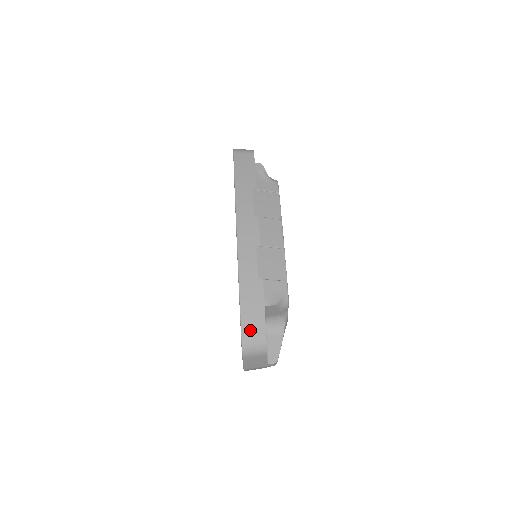
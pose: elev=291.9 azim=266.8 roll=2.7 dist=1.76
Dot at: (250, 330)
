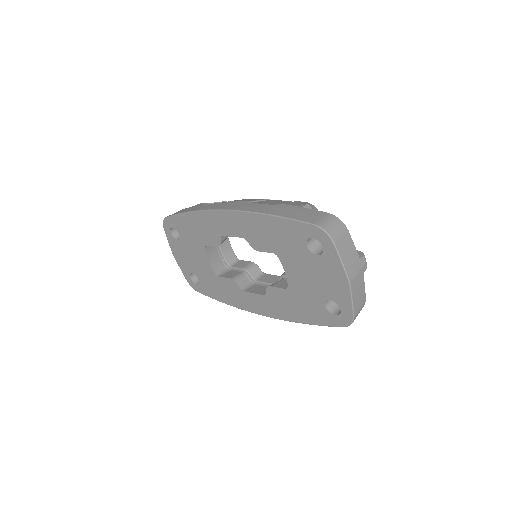
Dot at: (313, 218)
